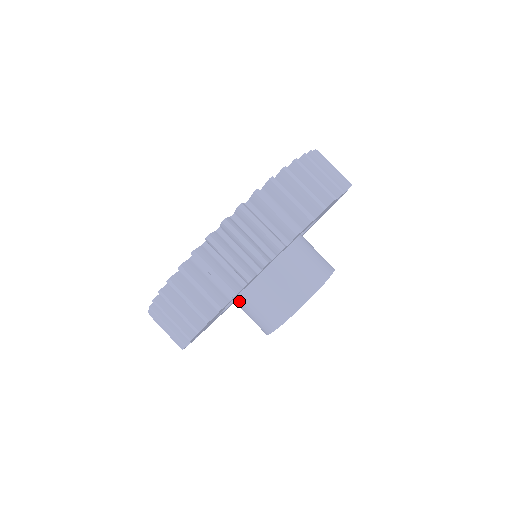
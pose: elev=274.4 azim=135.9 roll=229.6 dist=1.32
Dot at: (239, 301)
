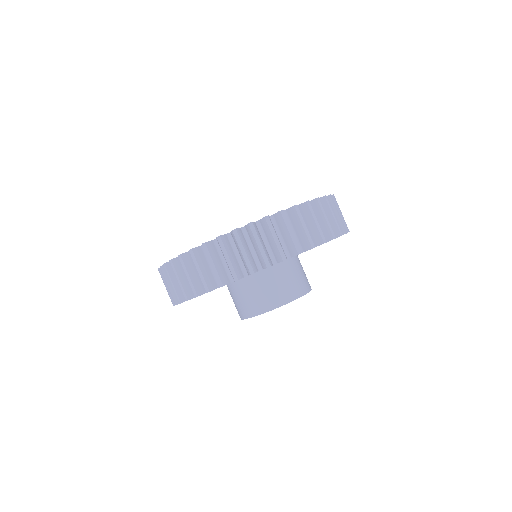
Dot at: (238, 283)
